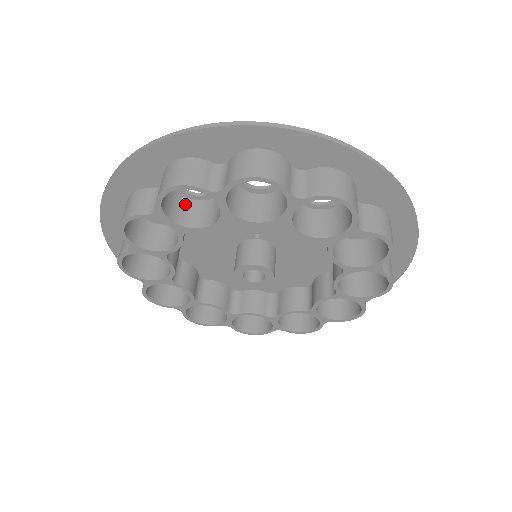
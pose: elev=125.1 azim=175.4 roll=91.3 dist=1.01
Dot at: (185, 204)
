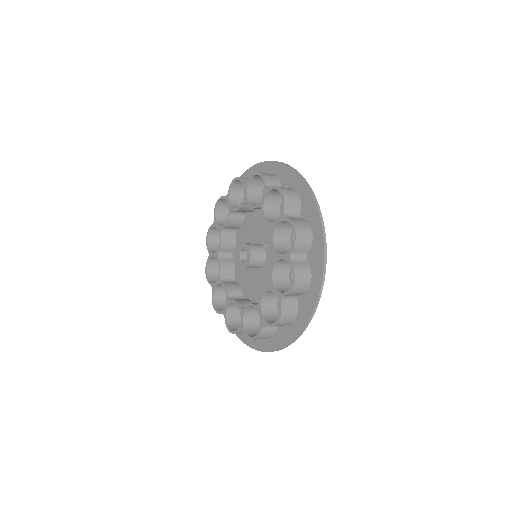
Dot at: (259, 198)
